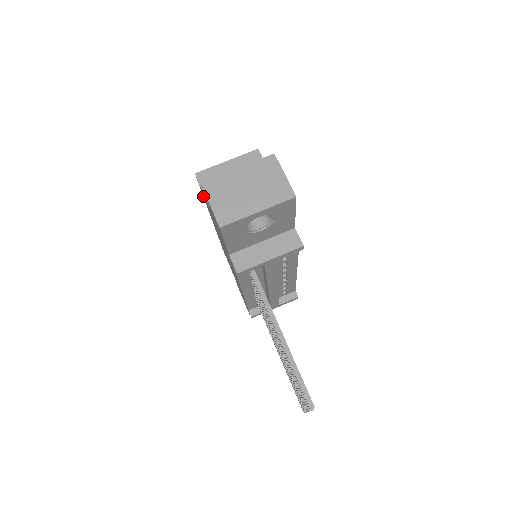
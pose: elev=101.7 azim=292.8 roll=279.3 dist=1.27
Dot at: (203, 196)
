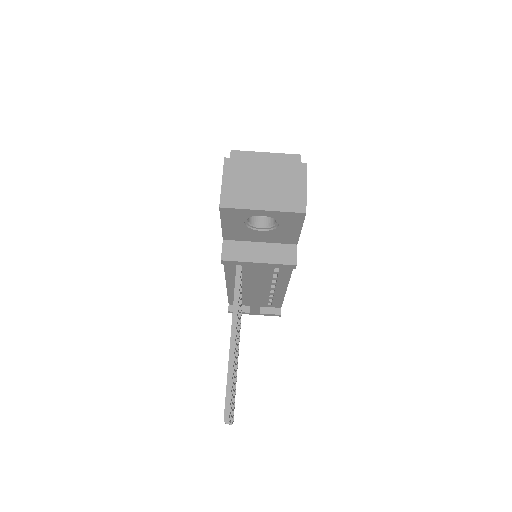
Dot at: occluded
